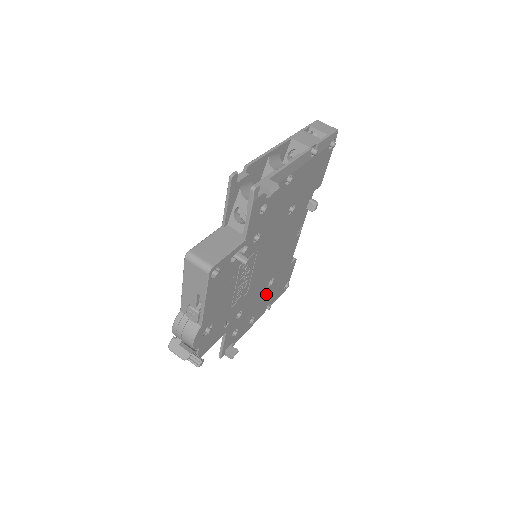
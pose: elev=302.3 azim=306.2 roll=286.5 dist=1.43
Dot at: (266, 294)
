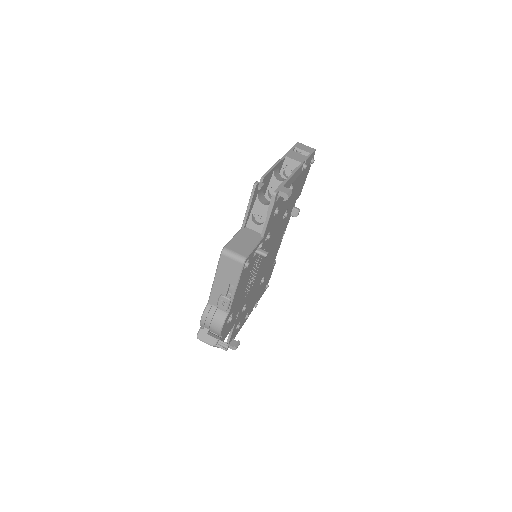
Dot at: (257, 292)
